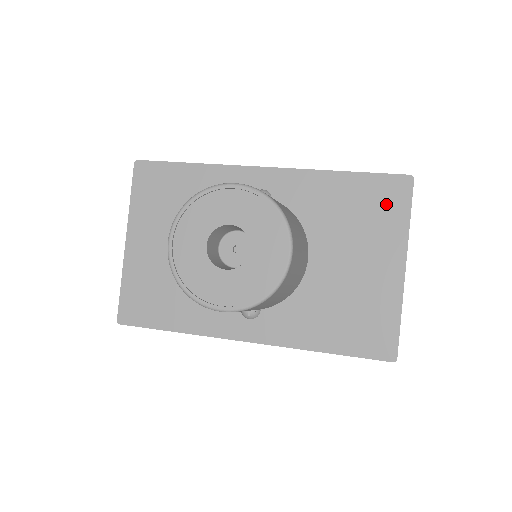
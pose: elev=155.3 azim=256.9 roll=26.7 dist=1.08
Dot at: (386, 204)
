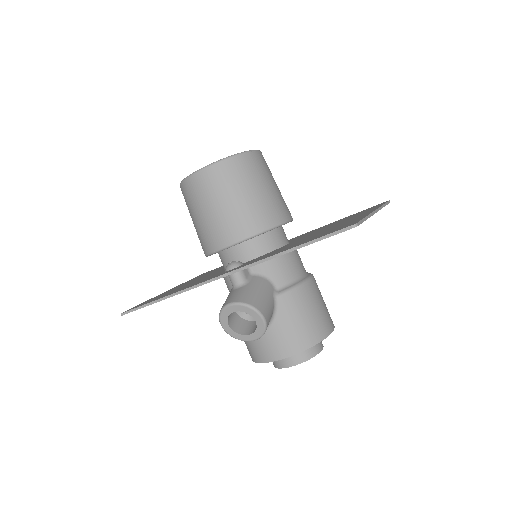
Dot at: (366, 210)
